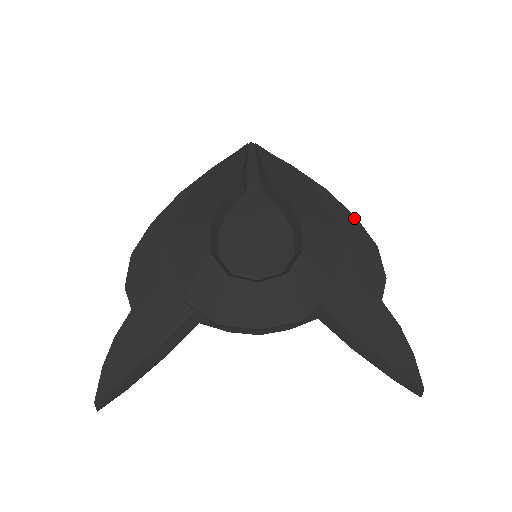
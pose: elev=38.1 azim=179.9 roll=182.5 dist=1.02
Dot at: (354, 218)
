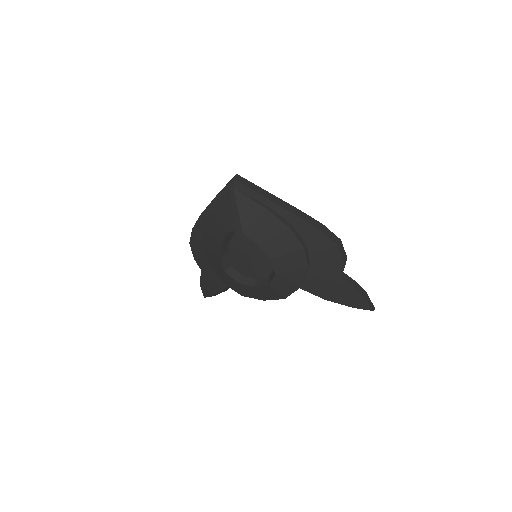
Dot at: (318, 231)
